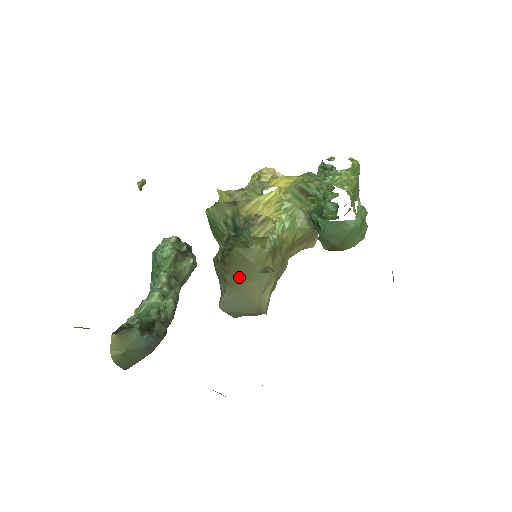
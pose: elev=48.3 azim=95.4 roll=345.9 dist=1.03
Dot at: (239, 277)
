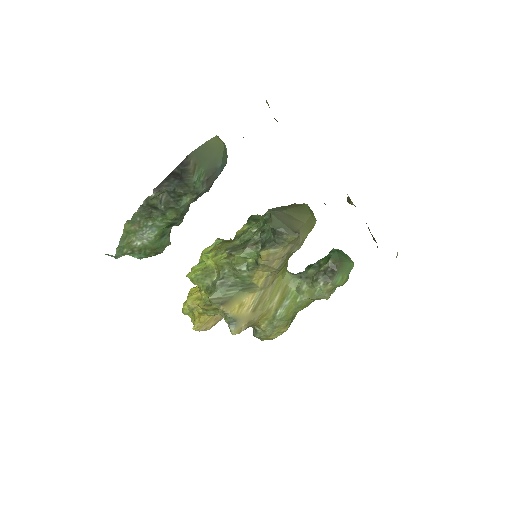
Dot at: (296, 213)
